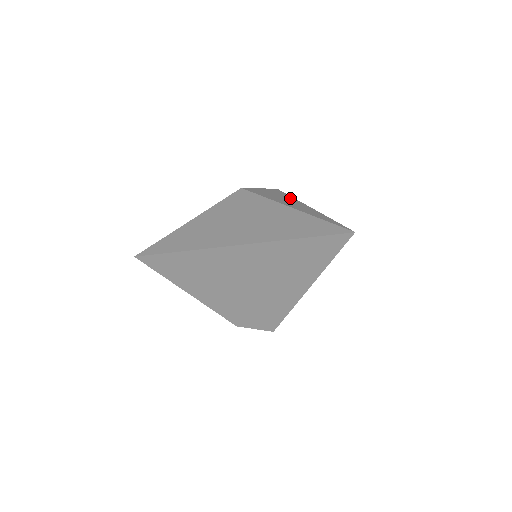
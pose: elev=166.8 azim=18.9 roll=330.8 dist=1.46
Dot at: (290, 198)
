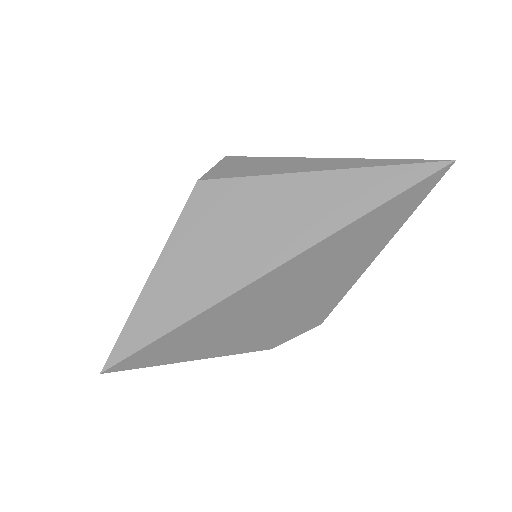
Dot at: (279, 160)
